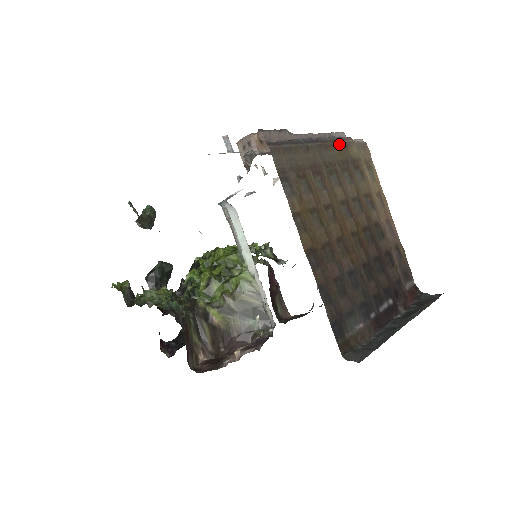
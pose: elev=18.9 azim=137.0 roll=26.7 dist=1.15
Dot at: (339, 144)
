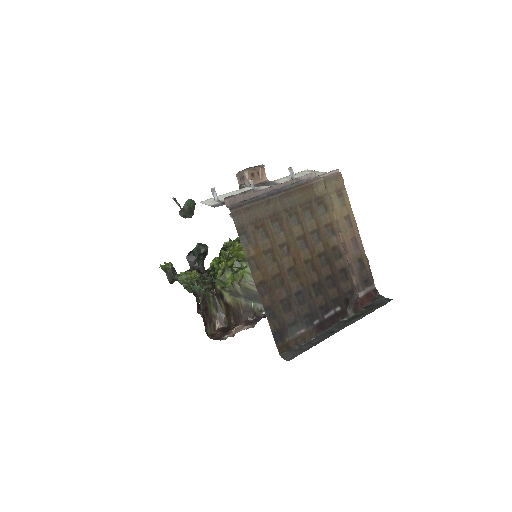
Dot at: (303, 188)
